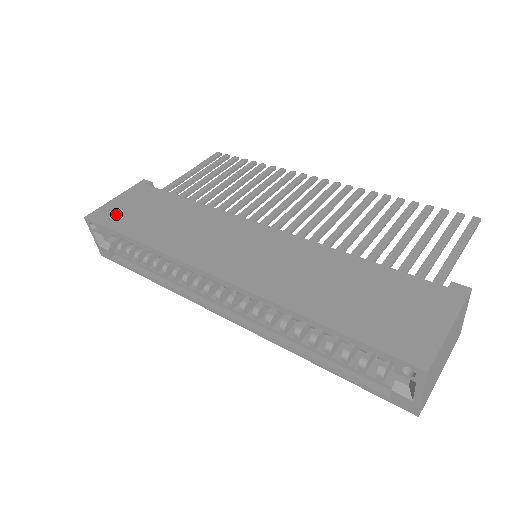
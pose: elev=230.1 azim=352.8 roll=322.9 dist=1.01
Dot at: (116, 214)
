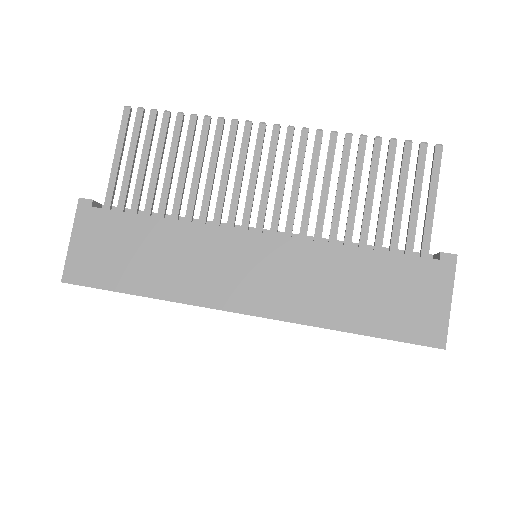
Dot at: (93, 266)
